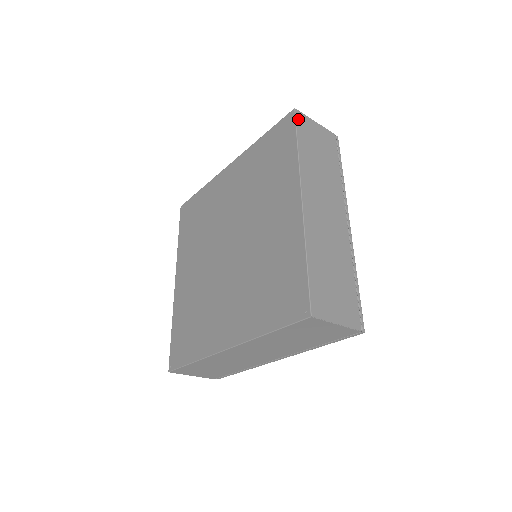
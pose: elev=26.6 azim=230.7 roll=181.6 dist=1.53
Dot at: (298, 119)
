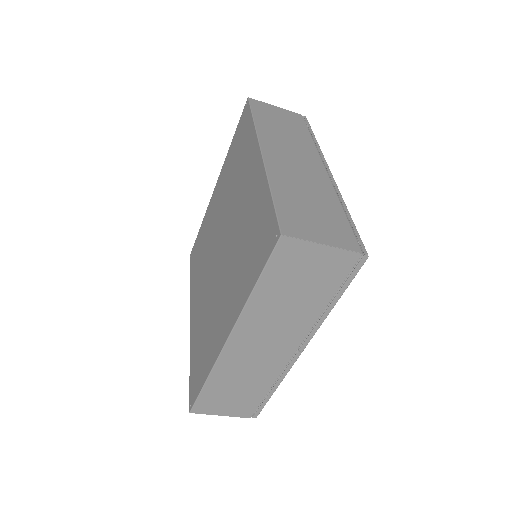
Dot at: (253, 103)
